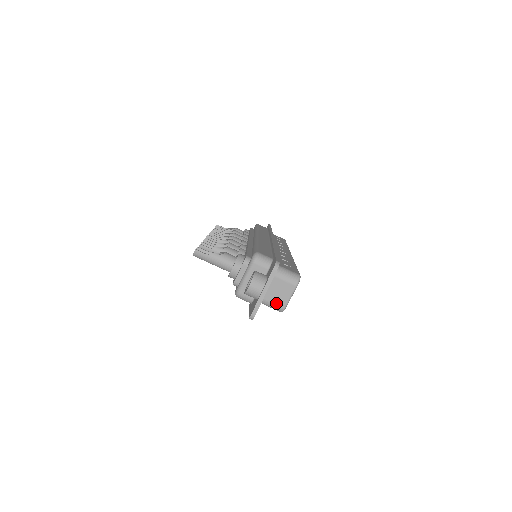
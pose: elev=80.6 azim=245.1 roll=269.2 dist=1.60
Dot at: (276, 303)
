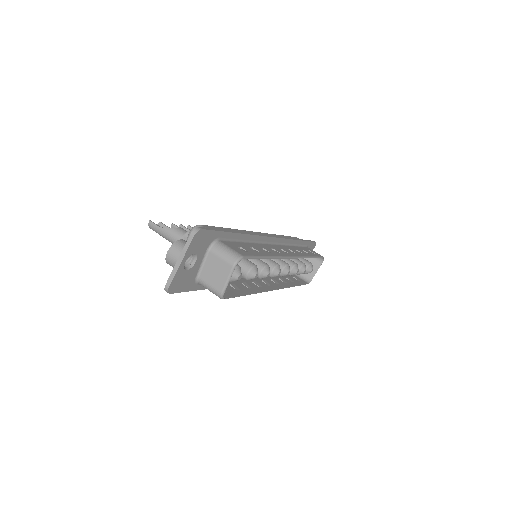
Dot at: (213, 286)
